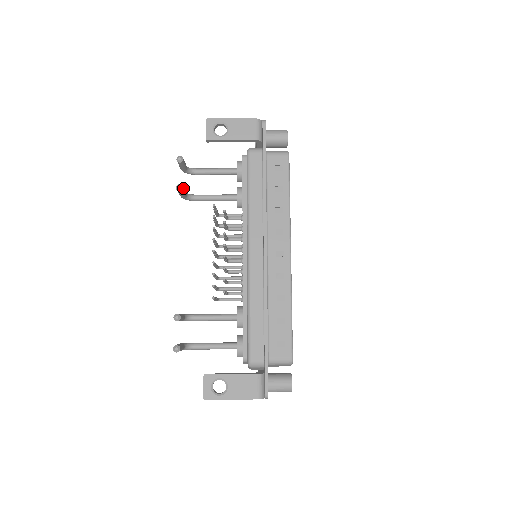
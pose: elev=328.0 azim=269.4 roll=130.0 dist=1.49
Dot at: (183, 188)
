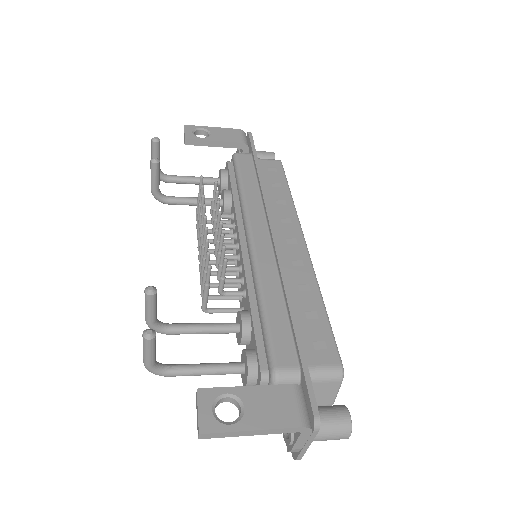
Dot at: (159, 165)
